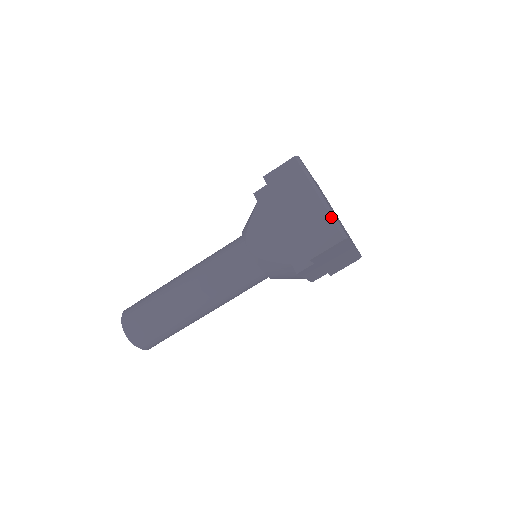
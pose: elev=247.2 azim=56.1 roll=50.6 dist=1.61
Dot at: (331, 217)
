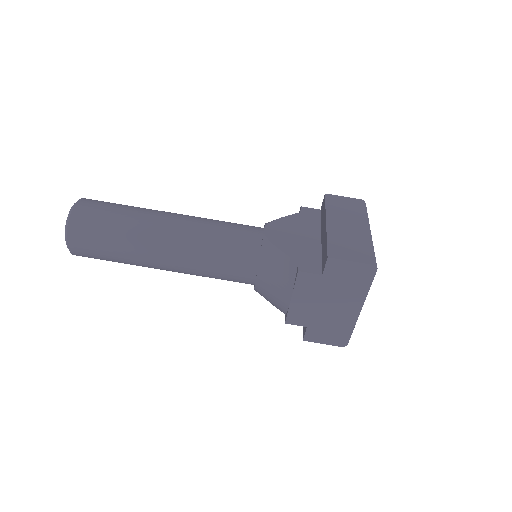
Dot at: (371, 246)
